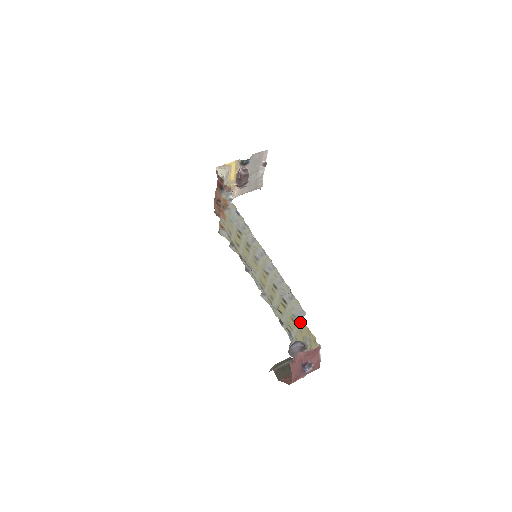
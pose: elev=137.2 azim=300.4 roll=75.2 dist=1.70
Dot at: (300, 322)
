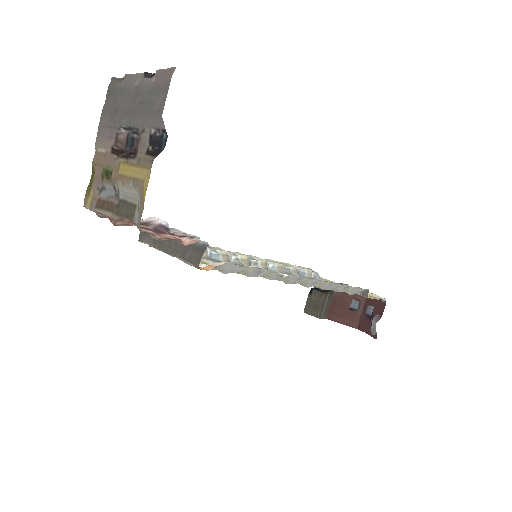
Dot at: occluded
